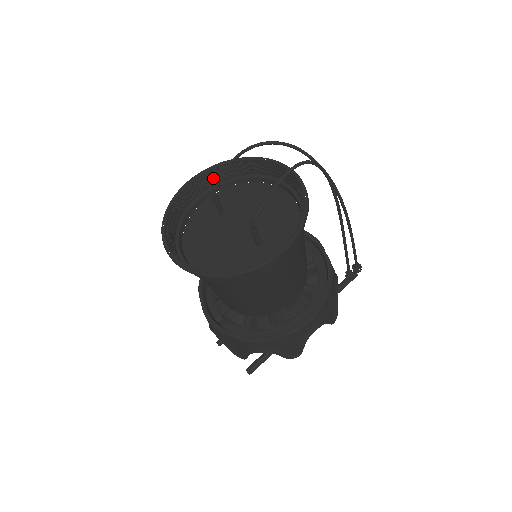
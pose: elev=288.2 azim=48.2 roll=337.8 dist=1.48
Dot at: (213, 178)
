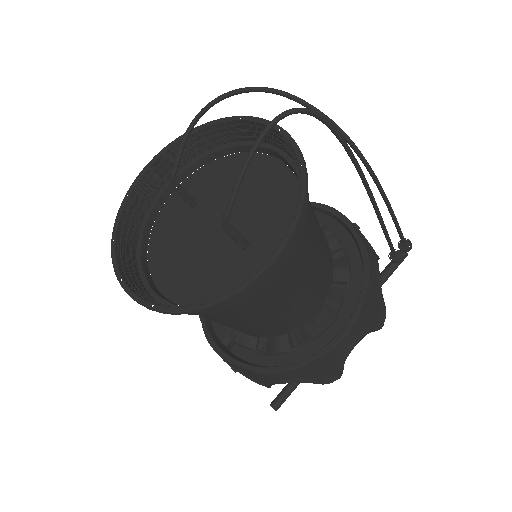
Dot at: occluded
